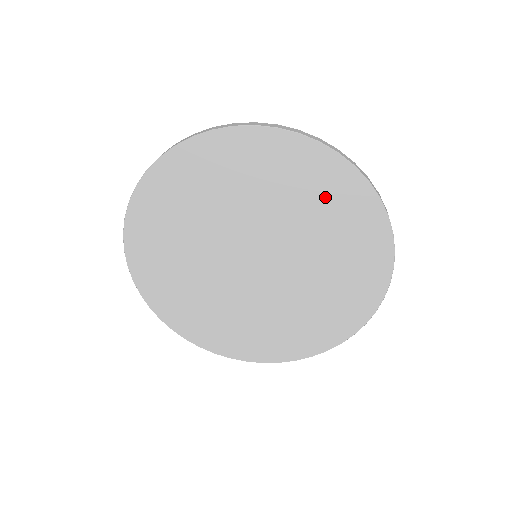
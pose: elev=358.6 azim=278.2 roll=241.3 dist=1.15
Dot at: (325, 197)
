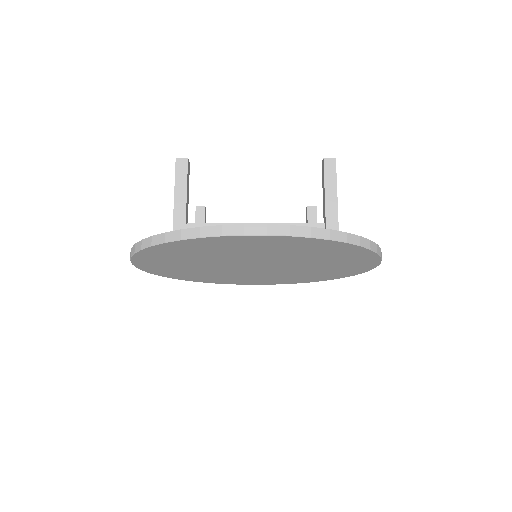
Dot at: (328, 253)
